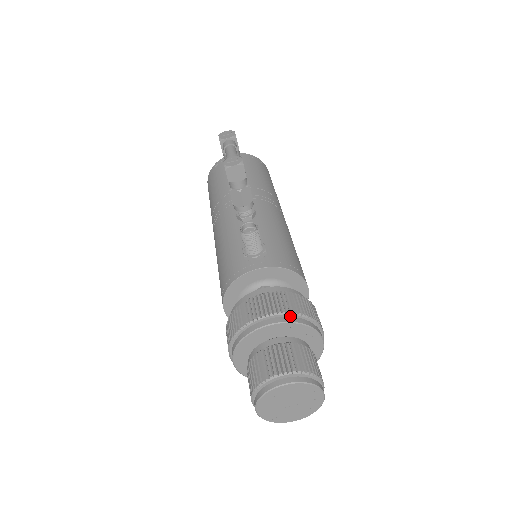
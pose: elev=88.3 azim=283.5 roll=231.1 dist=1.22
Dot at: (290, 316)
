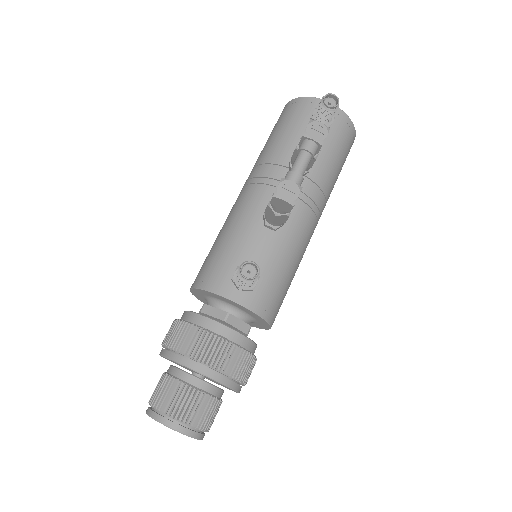
Dot at: (222, 373)
